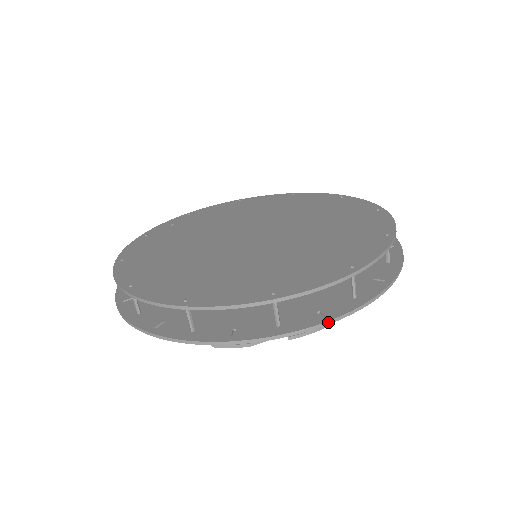
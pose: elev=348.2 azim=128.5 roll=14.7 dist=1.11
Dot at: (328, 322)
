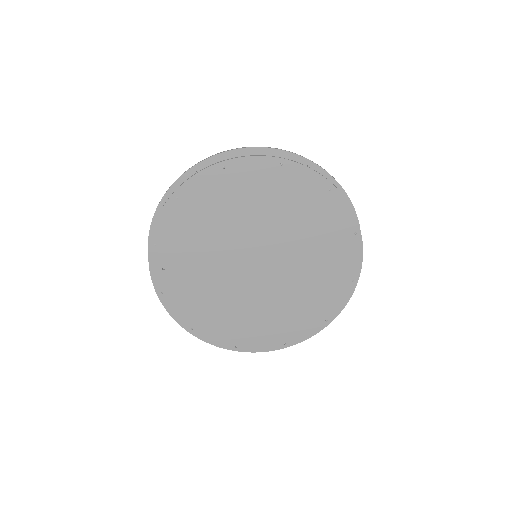
Dot at: occluded
